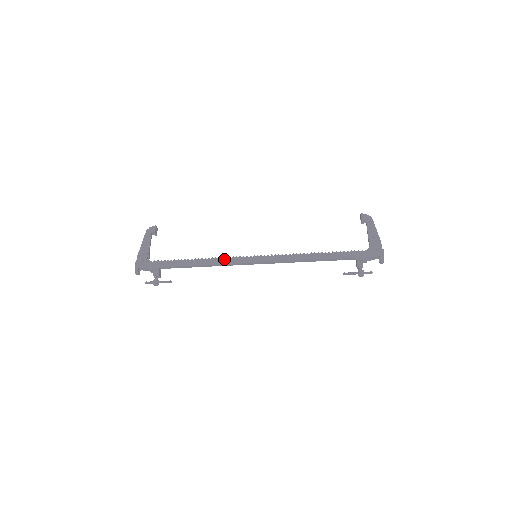
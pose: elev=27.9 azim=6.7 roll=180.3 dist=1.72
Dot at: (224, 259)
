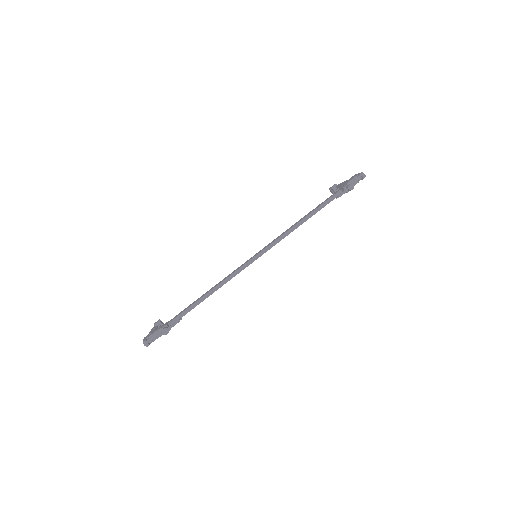
Dot at: (227, 276)
